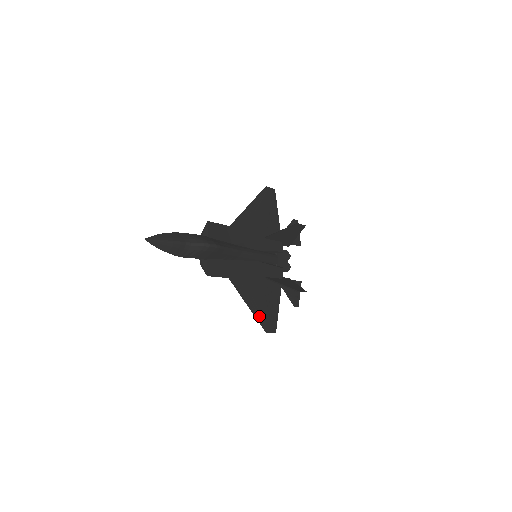
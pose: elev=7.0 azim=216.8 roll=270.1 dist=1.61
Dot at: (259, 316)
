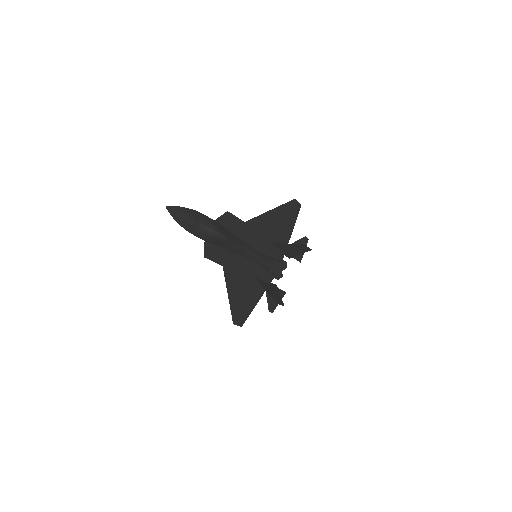
Dot at: (234, 307)
